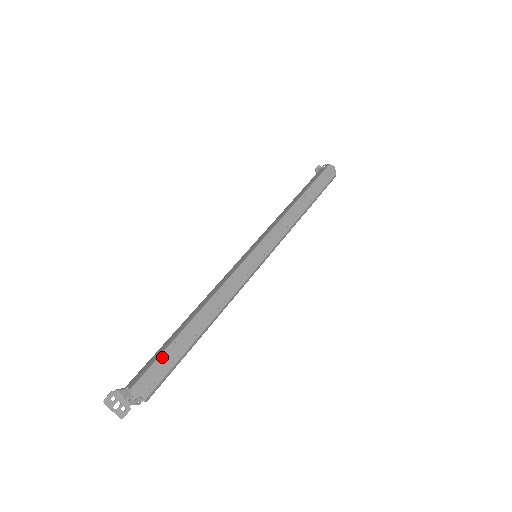
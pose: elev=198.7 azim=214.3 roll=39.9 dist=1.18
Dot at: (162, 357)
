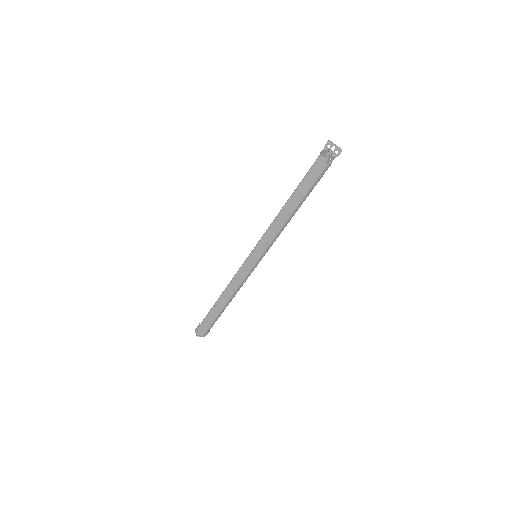
Dot at: (205, 319)
